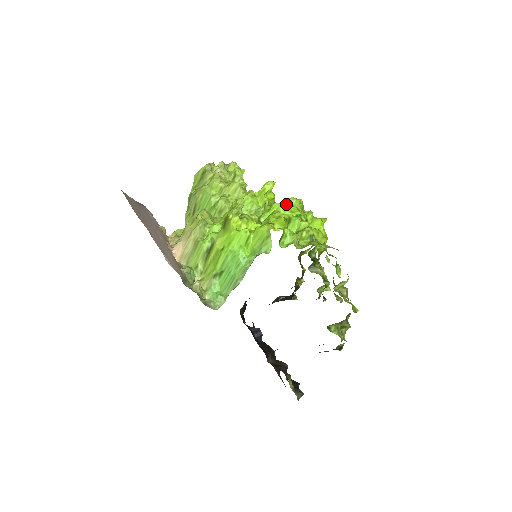
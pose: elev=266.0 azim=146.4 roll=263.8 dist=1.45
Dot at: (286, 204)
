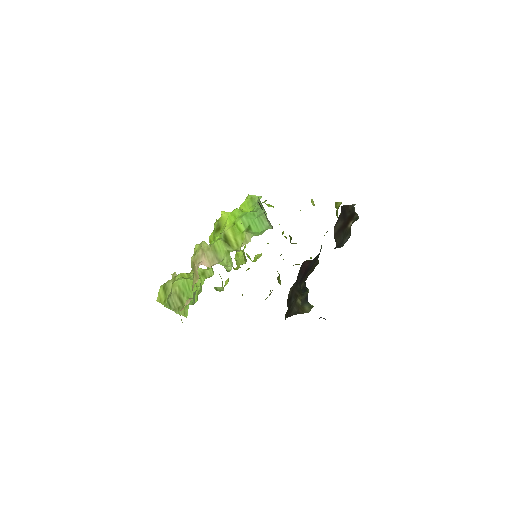
Dot at: (238, 254)
